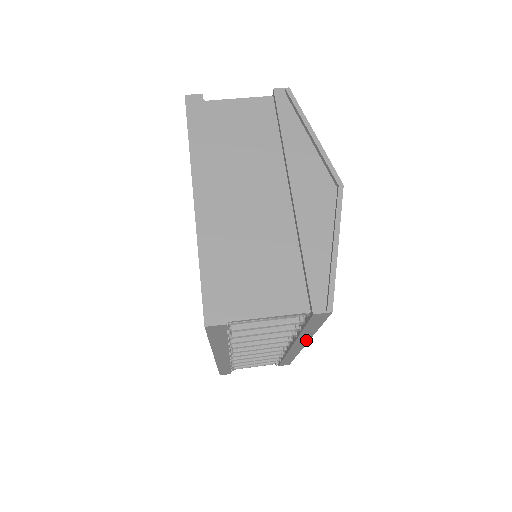
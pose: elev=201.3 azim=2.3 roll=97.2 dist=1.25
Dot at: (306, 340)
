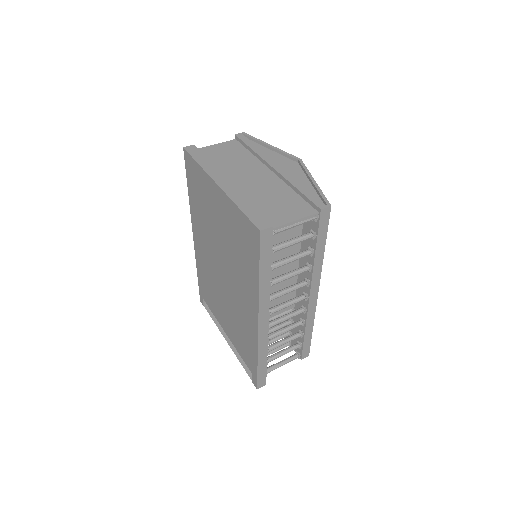
Dot at: (319, 276)
